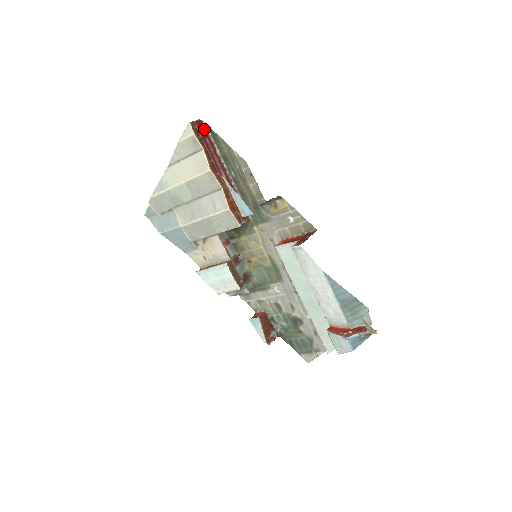
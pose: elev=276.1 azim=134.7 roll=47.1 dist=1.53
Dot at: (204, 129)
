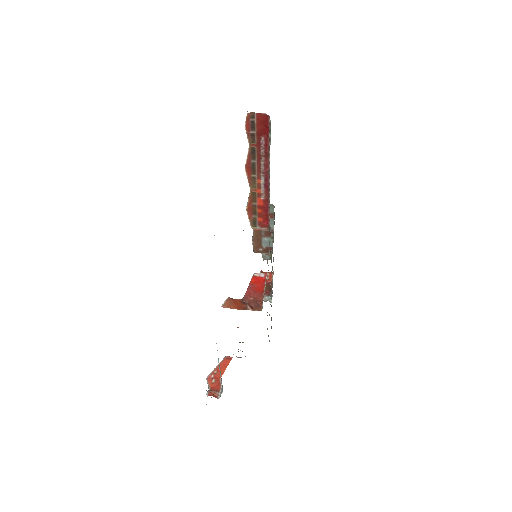
Dot at: (267, 126)
